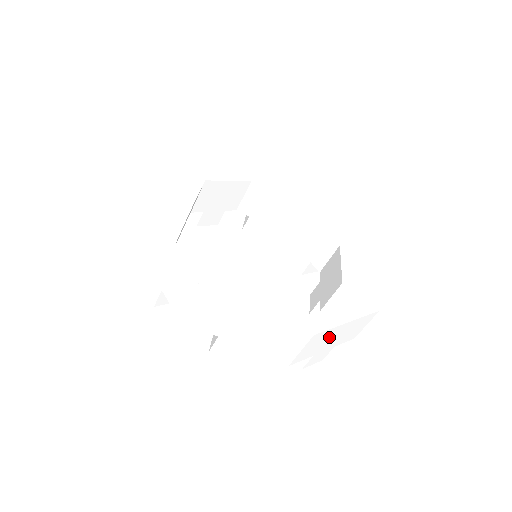
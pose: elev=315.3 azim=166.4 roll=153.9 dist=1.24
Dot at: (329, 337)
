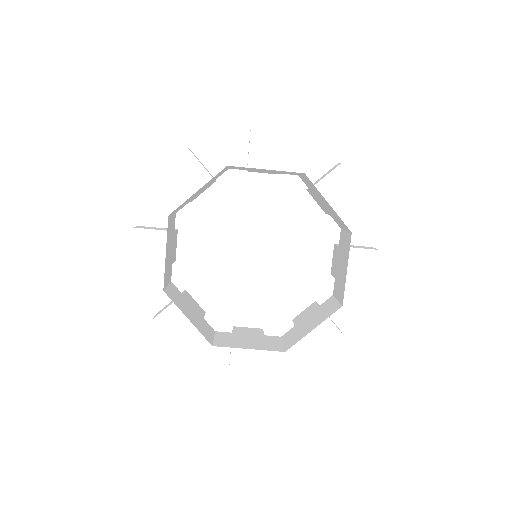
Dot at: occluded
